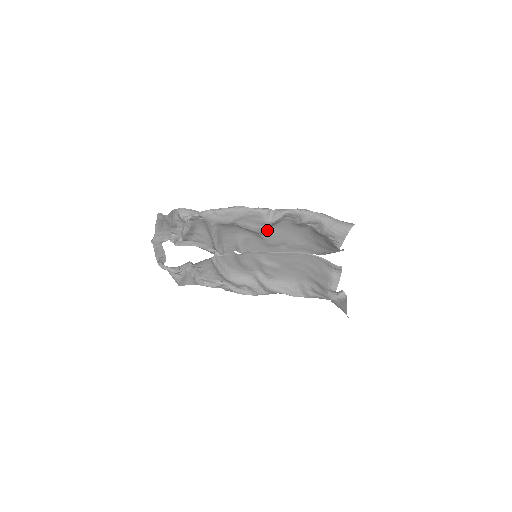
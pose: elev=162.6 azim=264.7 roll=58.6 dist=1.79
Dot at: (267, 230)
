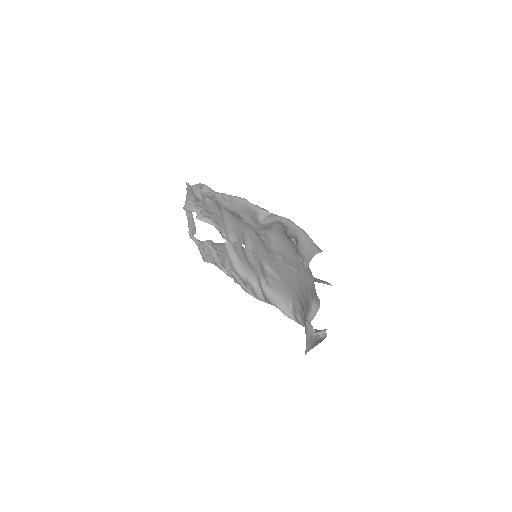
Dot at: (264, 232)
